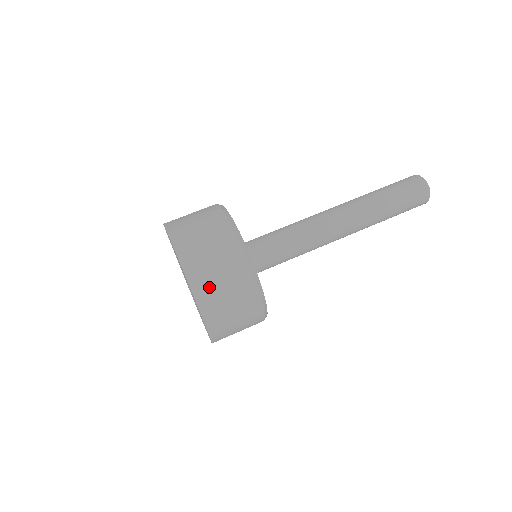
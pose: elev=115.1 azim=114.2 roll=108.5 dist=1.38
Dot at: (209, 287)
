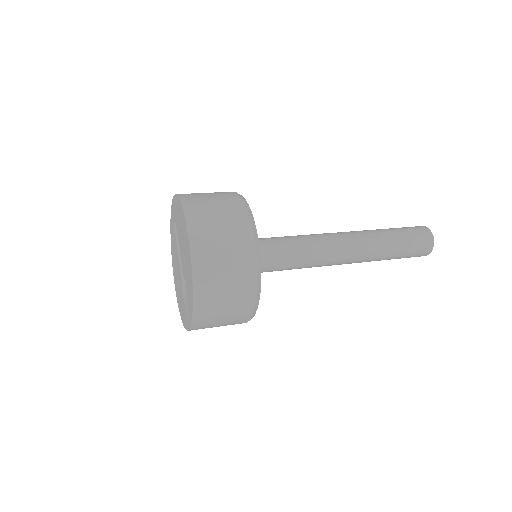
Dot at: (209, 248)
